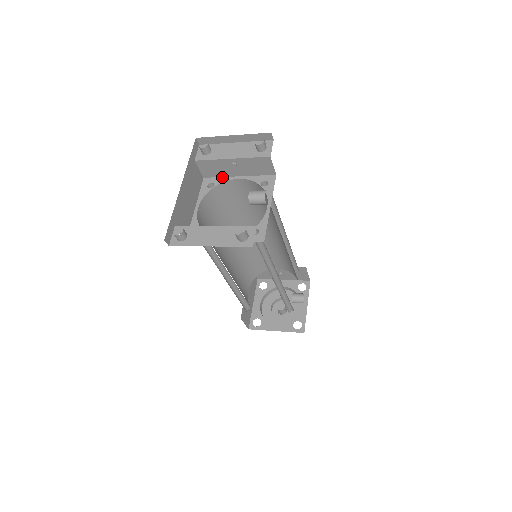
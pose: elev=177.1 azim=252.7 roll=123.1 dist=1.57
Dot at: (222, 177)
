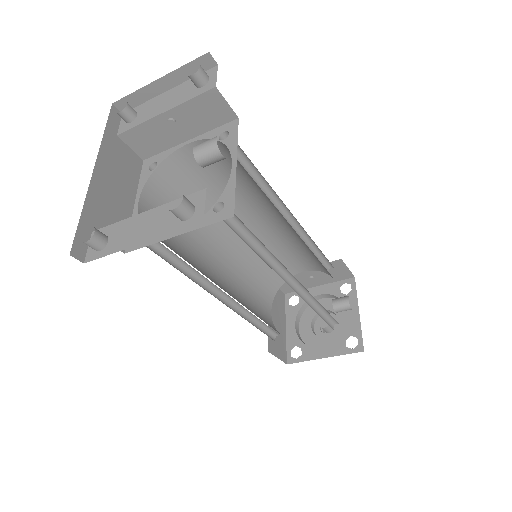
Dot at: (166, 150)
